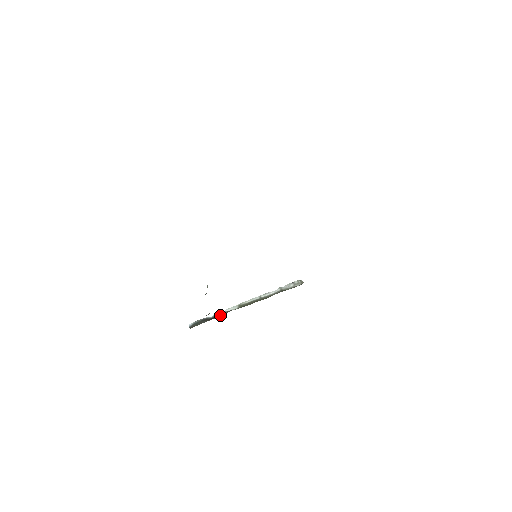
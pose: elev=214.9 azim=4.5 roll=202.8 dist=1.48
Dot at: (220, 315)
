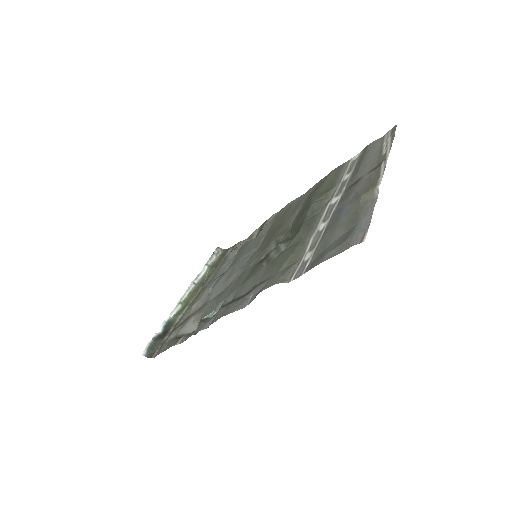
Dot at: (172, 325)
